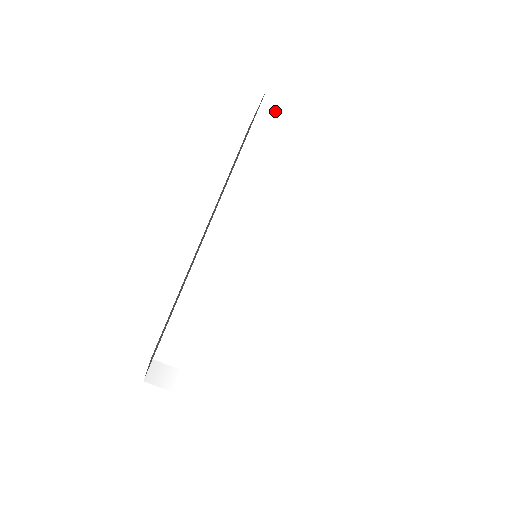
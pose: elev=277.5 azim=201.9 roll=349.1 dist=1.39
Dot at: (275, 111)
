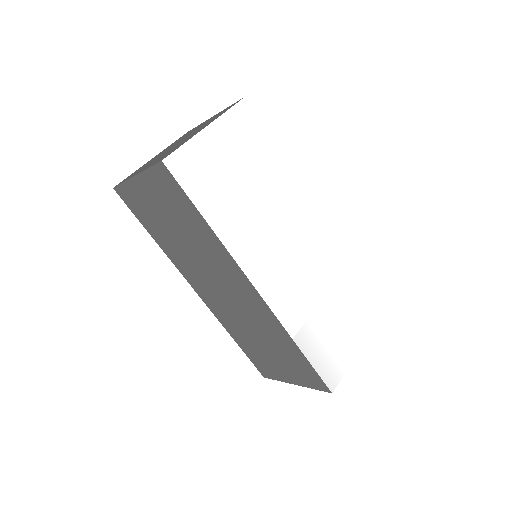
Dot at: (187, 170)
